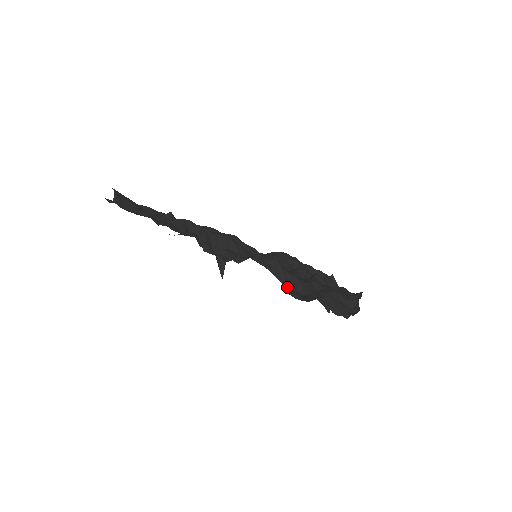
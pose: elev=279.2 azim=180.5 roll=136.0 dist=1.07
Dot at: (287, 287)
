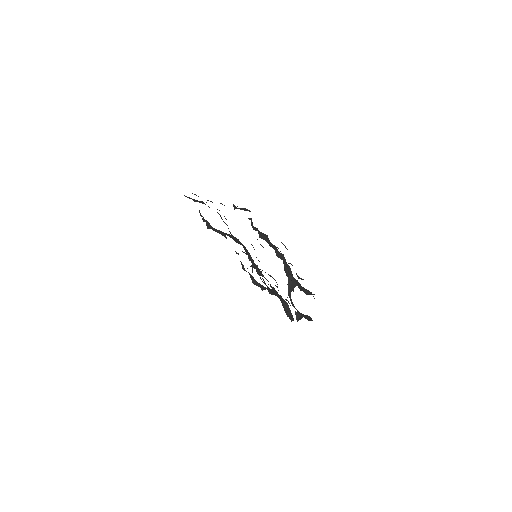
Dot at: occluded
